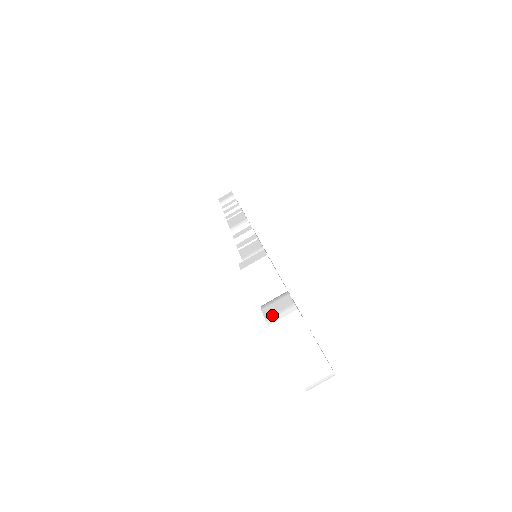
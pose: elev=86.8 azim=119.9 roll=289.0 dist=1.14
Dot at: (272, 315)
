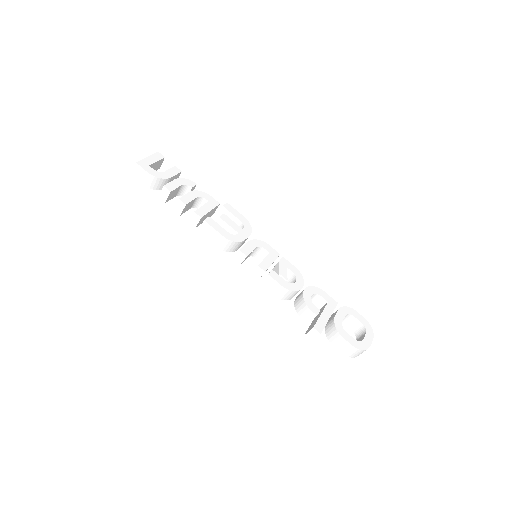
Dot at: (344, 351)
